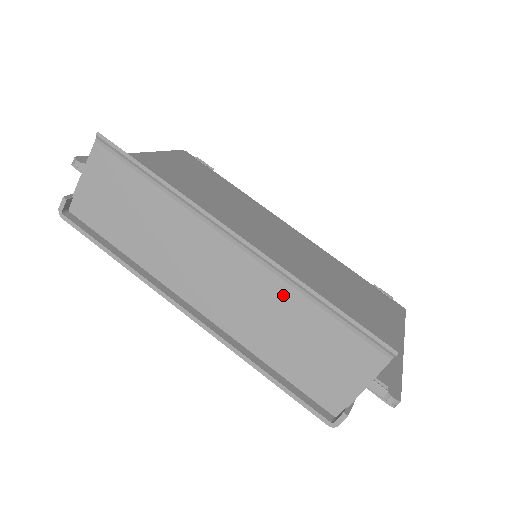
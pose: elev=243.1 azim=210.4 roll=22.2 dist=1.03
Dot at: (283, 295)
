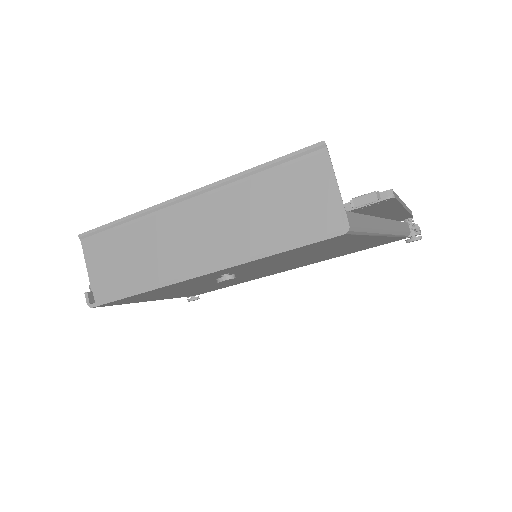
Dot at: (238, 196)
